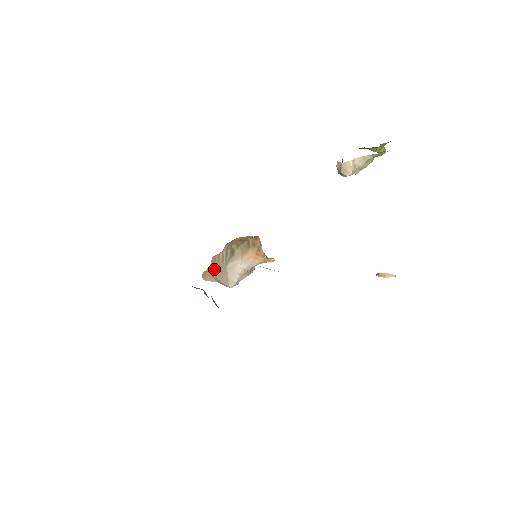
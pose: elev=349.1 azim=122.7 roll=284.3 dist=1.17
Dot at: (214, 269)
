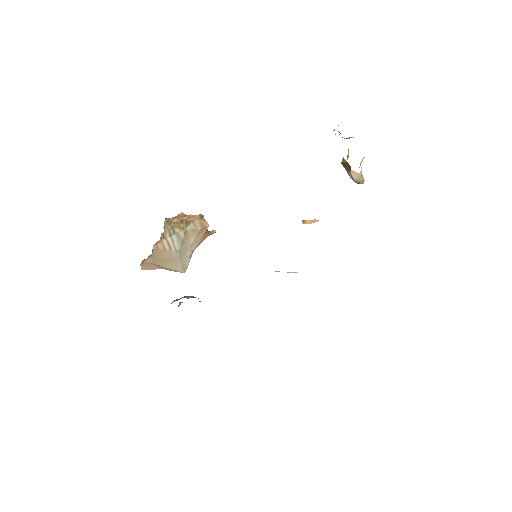
Dot at: (160, 259)
